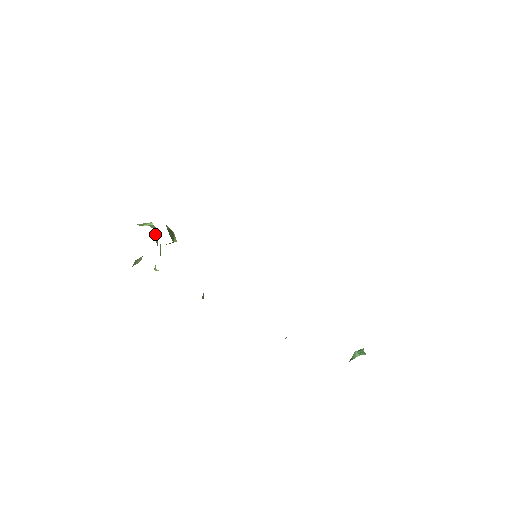
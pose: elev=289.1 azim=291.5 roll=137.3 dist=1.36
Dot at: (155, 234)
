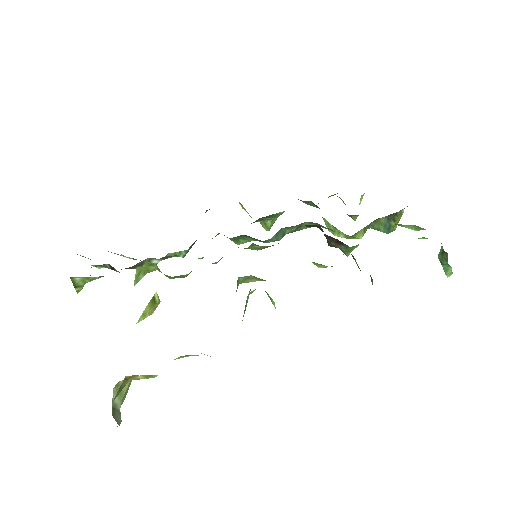
Dot at: occluded
